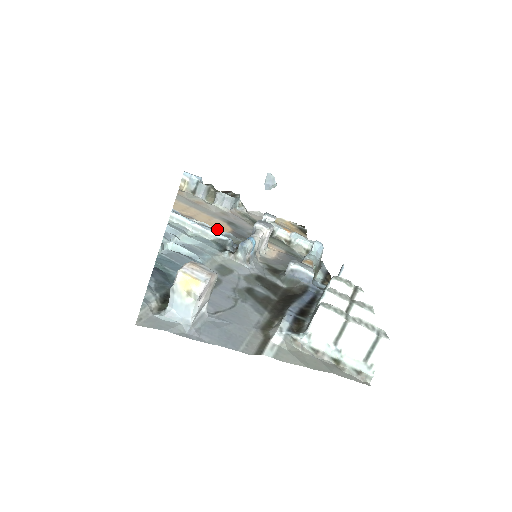
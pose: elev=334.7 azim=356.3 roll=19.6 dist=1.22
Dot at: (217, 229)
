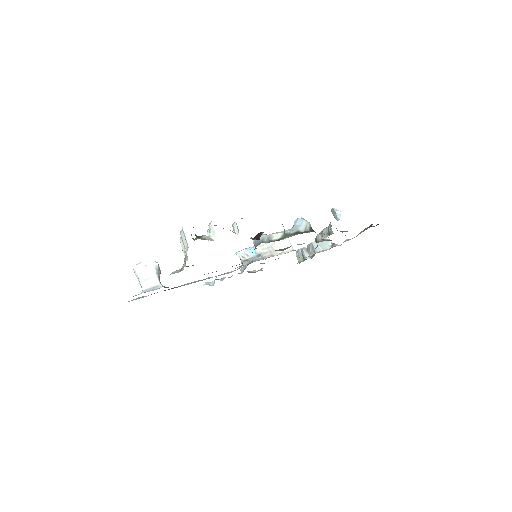
Dot at: occluded
